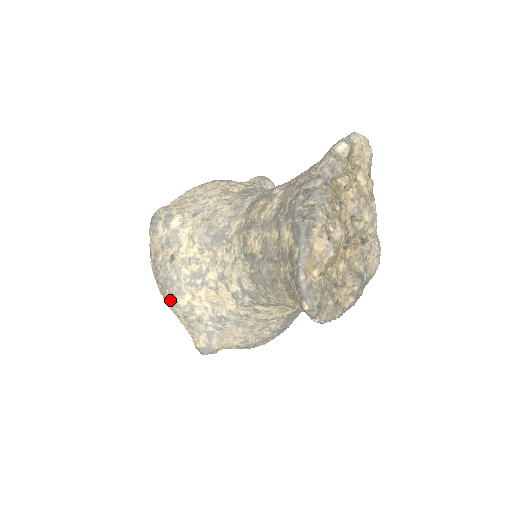
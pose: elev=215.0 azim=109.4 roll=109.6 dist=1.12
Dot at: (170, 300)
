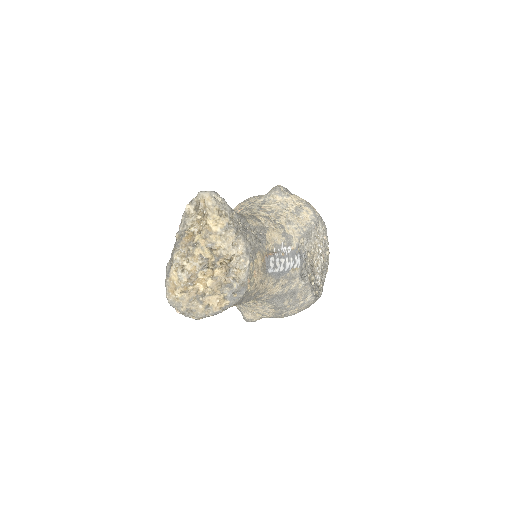
Dot at: occluded
